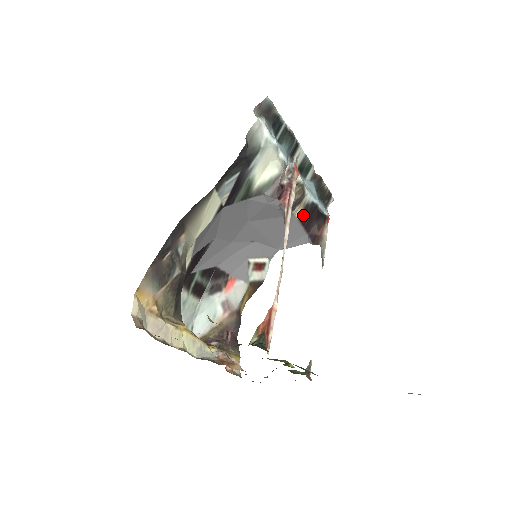
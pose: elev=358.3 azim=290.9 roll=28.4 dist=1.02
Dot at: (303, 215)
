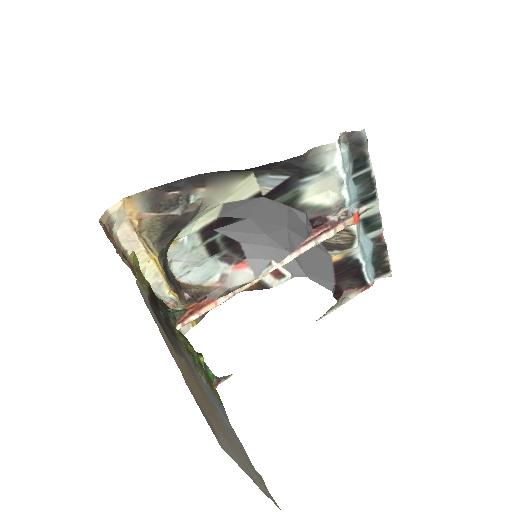
Dot at: (340, 263)
